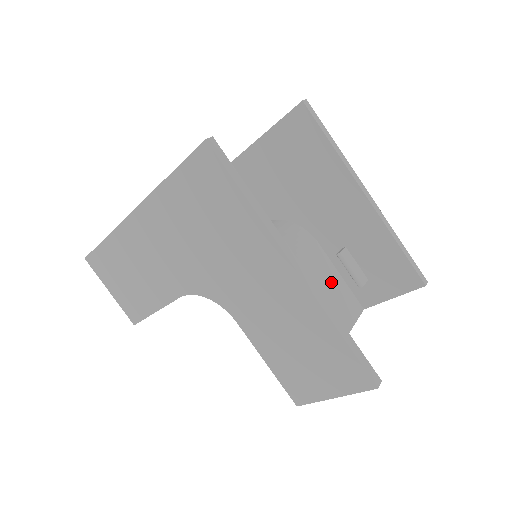
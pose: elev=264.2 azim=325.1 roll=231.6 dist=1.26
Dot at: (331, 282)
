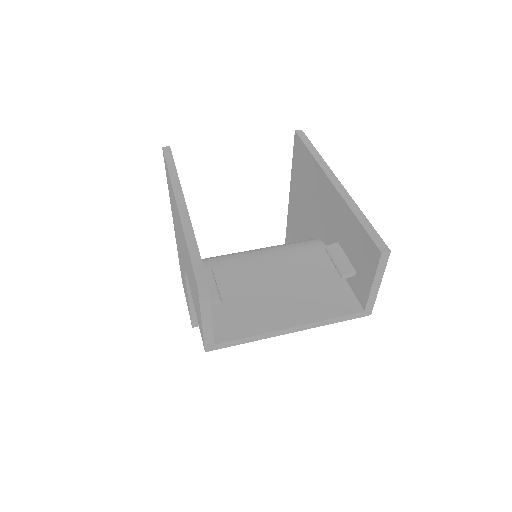
Dot at: (323, 279)
